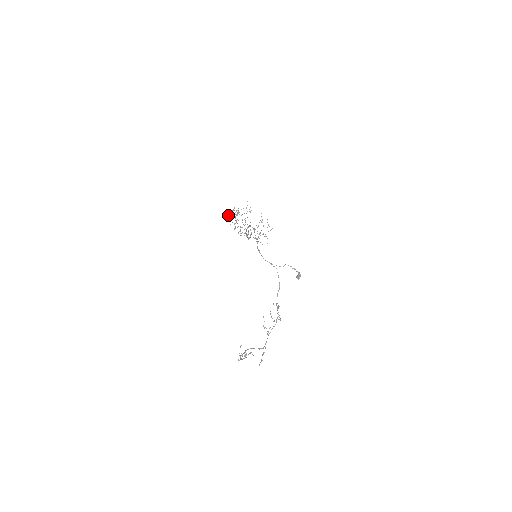
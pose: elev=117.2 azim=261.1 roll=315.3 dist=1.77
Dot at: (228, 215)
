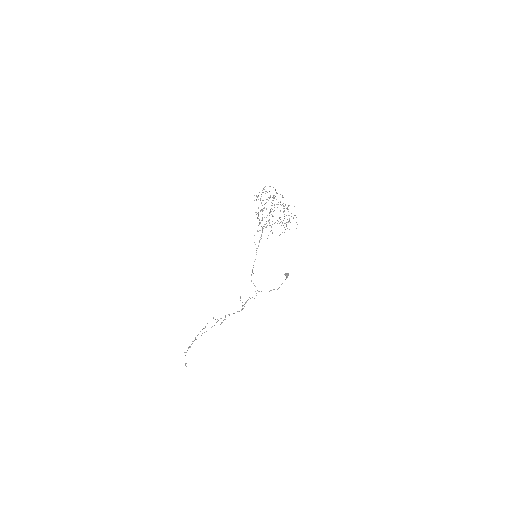
Dot at: occluded
